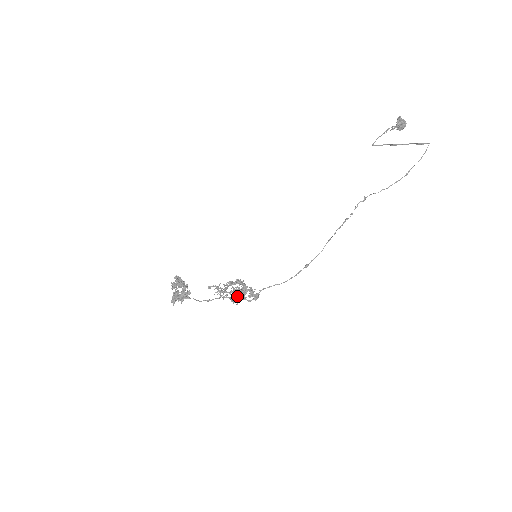
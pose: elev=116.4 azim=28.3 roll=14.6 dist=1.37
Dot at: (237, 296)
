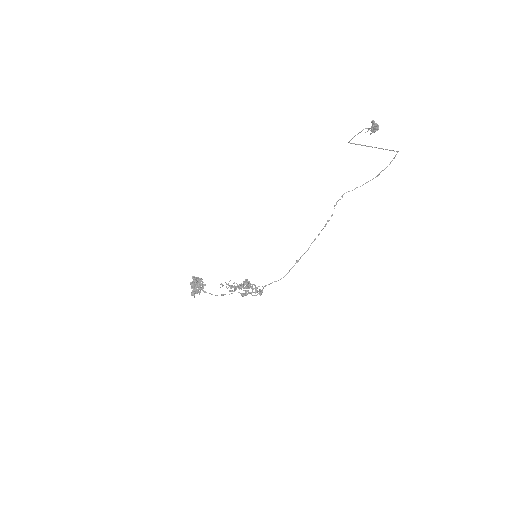
Dot at: (246, 294)
